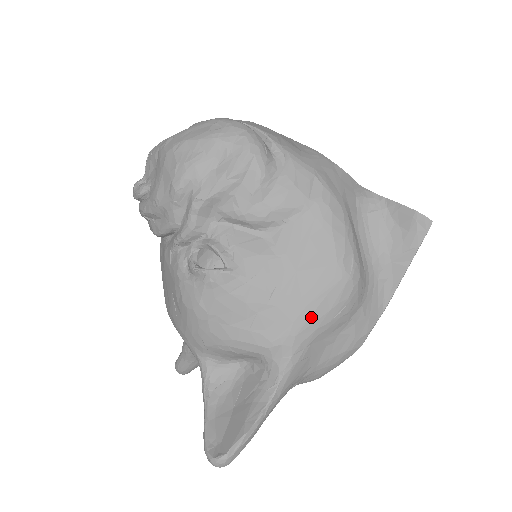
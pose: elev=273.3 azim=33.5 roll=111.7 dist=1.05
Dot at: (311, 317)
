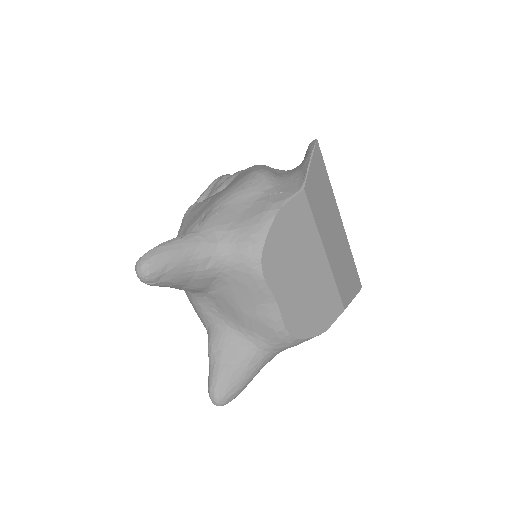
Dot at: (228, 192)
